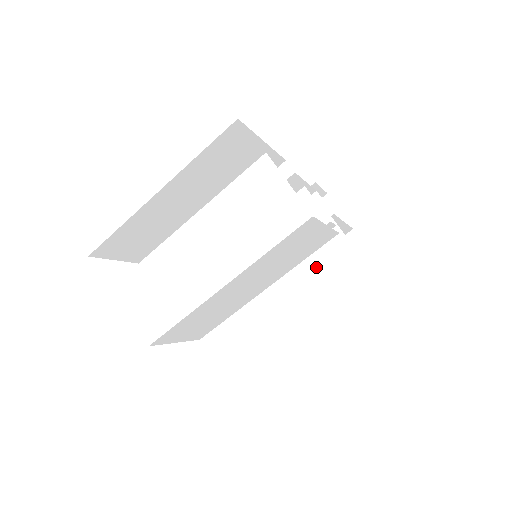
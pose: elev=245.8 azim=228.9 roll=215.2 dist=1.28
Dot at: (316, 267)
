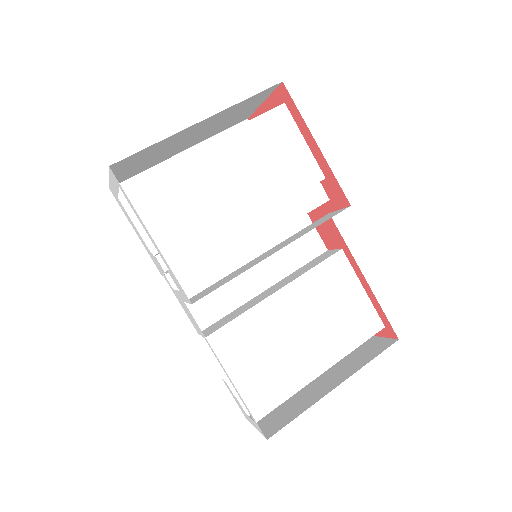
Dot at: (311, 228)
